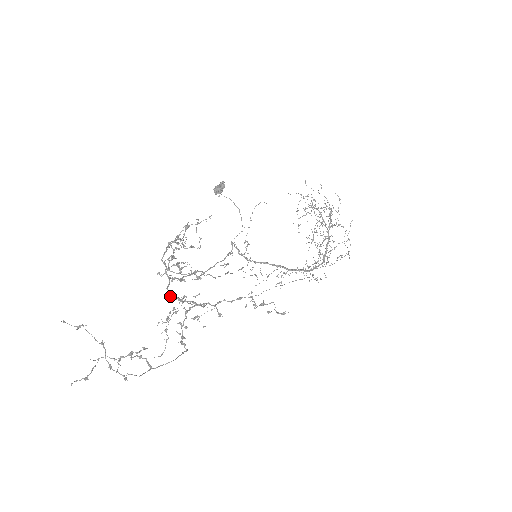
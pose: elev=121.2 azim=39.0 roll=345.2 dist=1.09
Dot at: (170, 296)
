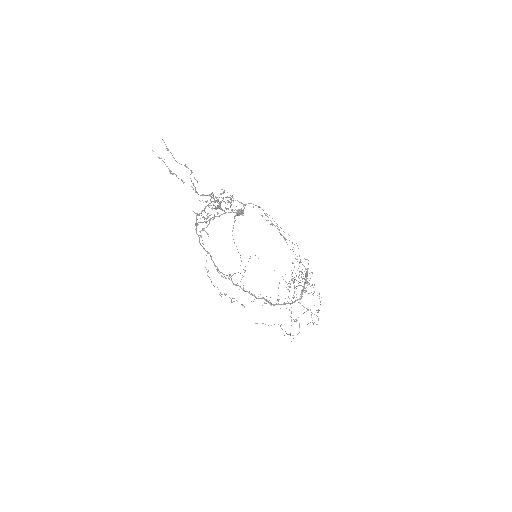
Dot at: (211, 197)
